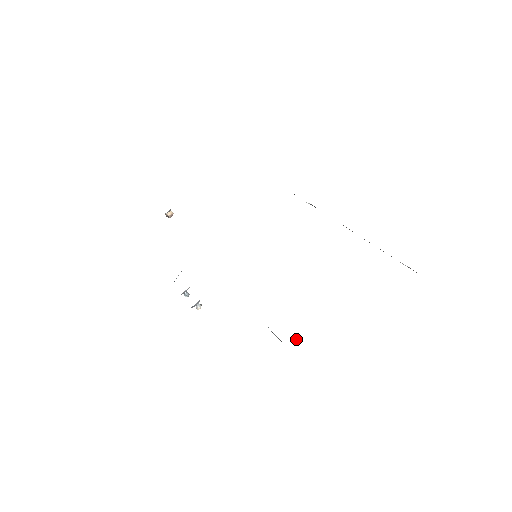
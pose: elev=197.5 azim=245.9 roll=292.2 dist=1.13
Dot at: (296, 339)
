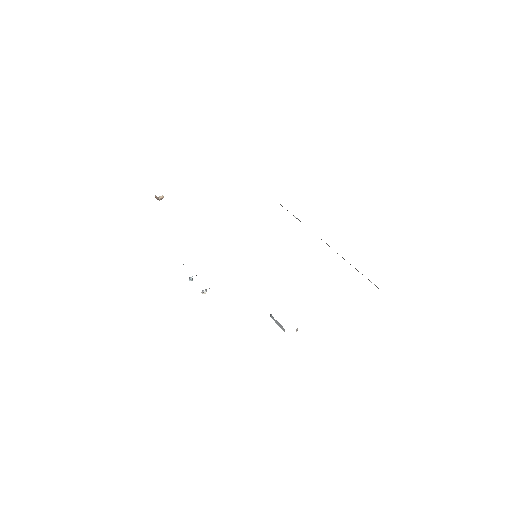
Dot at: (296, 329)
